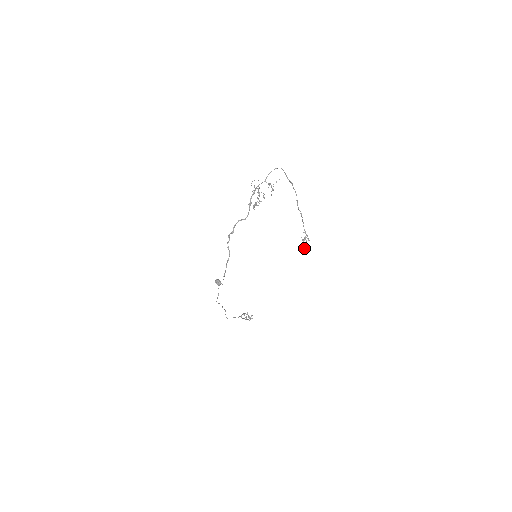
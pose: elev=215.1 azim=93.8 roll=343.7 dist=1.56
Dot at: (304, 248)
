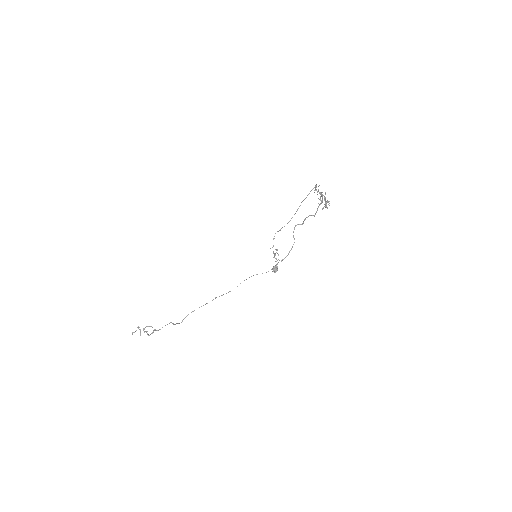
Dot at: (276, 261)
